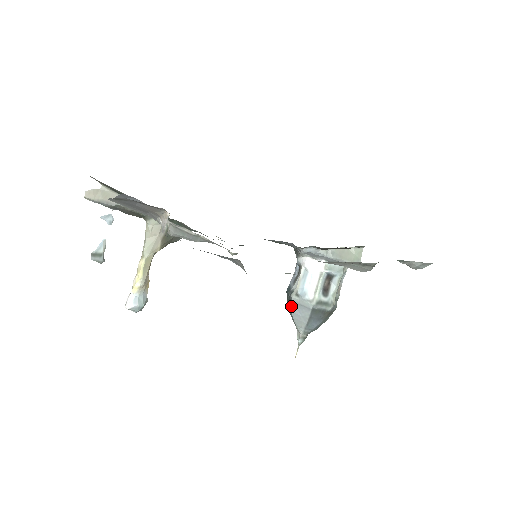
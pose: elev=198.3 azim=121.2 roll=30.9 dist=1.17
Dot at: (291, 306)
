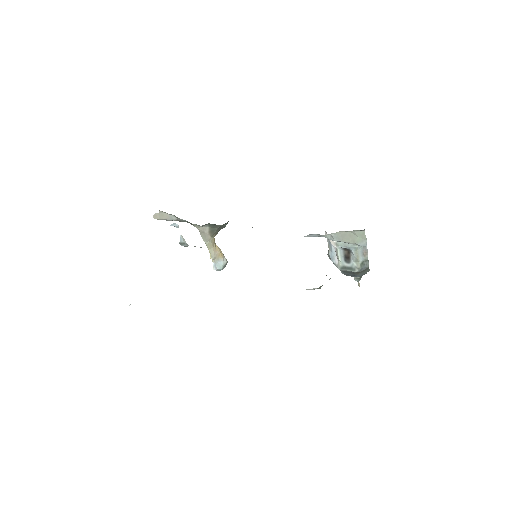
Dot at: occluded
